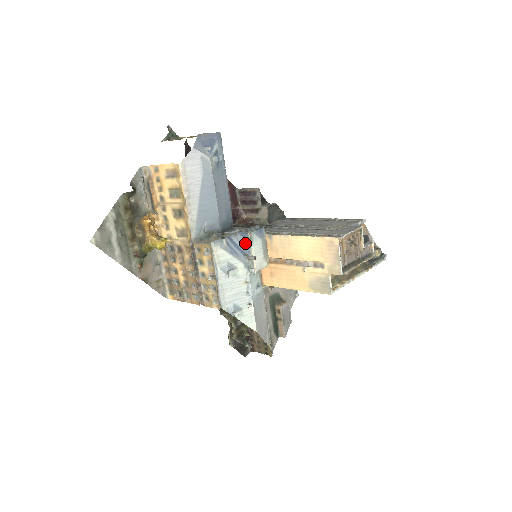
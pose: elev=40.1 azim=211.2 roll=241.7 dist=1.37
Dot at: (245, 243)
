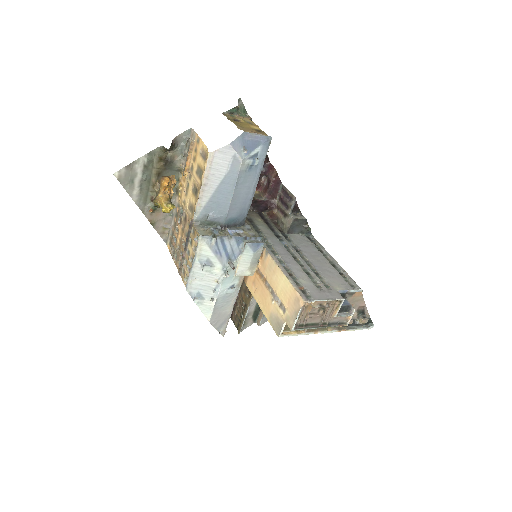
Dot at: (236, 249)
